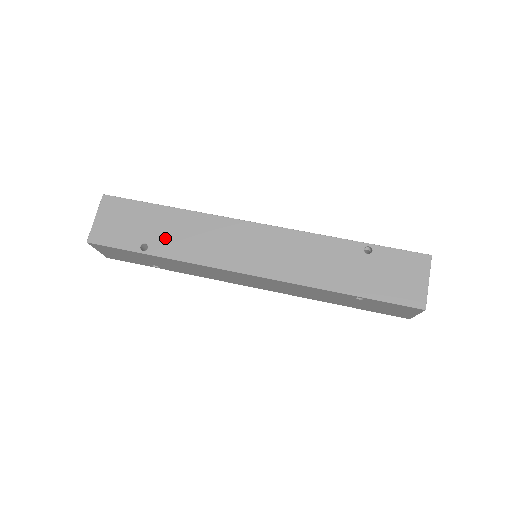
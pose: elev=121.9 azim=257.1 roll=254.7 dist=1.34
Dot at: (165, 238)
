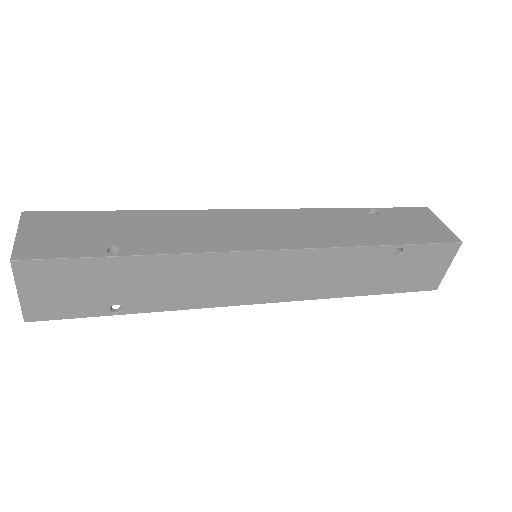
Dot at: (141, 237)
